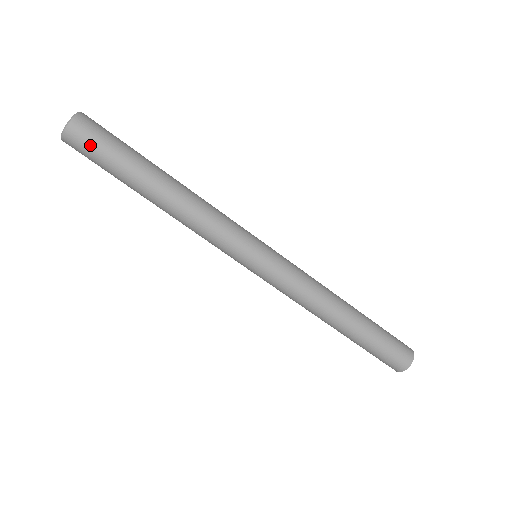
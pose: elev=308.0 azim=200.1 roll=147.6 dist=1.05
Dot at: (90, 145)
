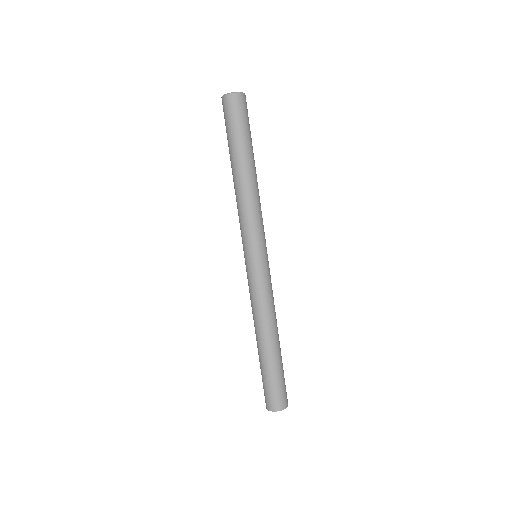
Dot at: (243, 112)
